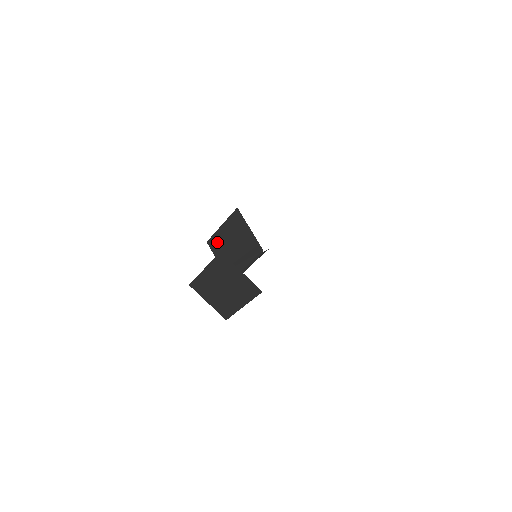
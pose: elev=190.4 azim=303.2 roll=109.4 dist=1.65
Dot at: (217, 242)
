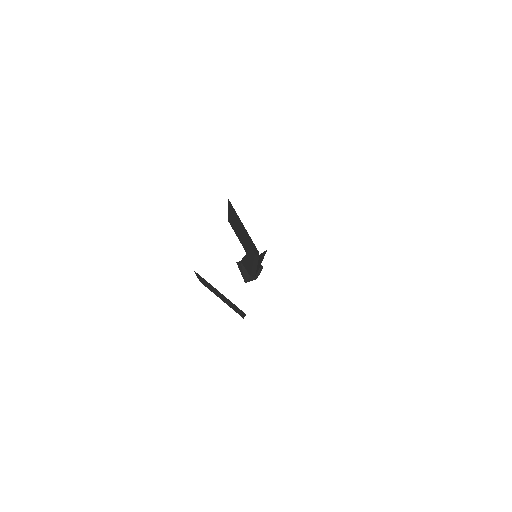
Dot at: (232, 224)
